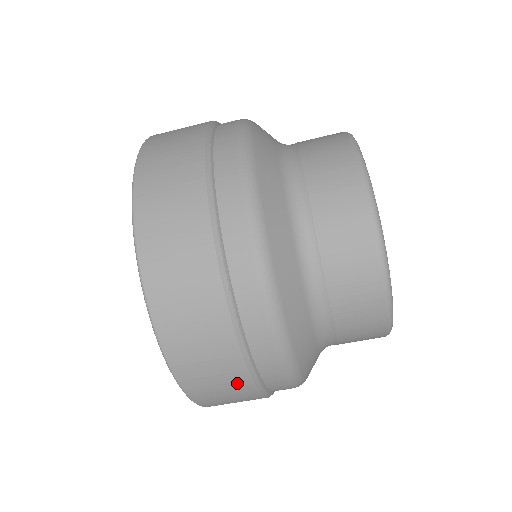
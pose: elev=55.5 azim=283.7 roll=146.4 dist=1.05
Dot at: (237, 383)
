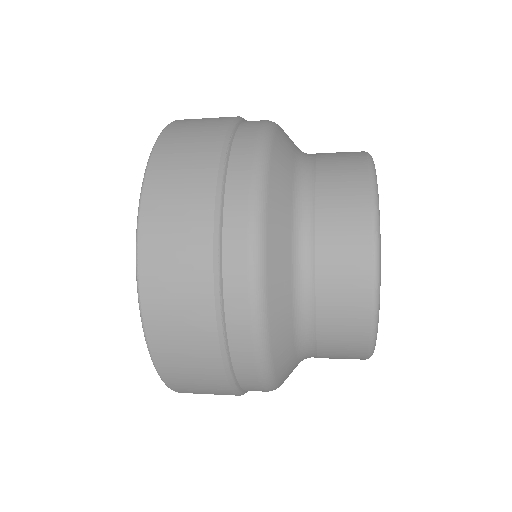
Dot at: (218, 390)
